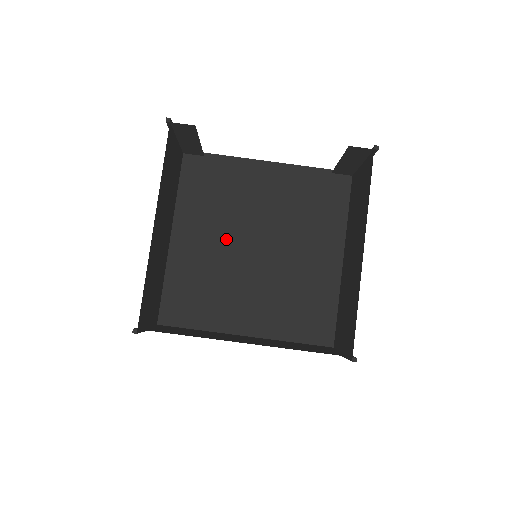
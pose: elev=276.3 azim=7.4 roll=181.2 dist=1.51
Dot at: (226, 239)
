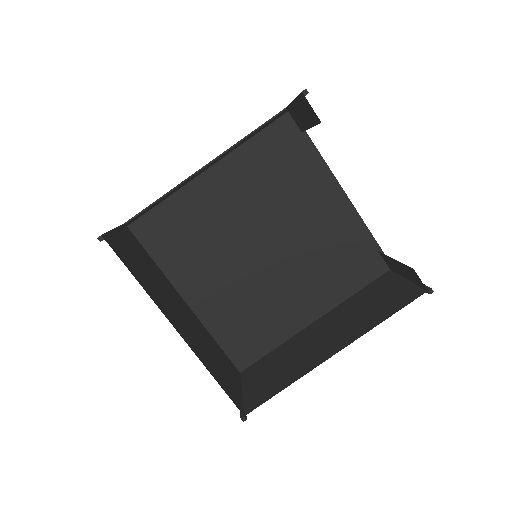
Dot at: (248, 217)
